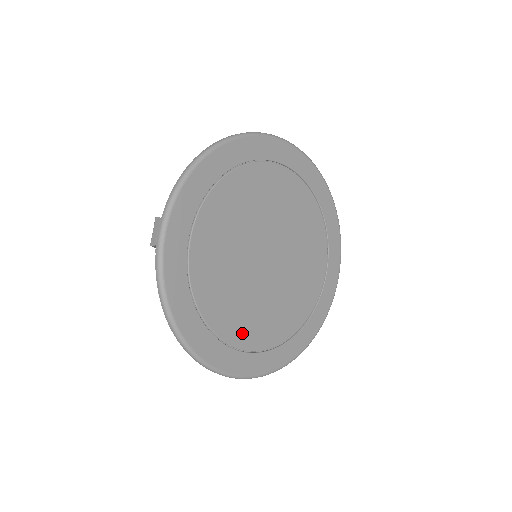
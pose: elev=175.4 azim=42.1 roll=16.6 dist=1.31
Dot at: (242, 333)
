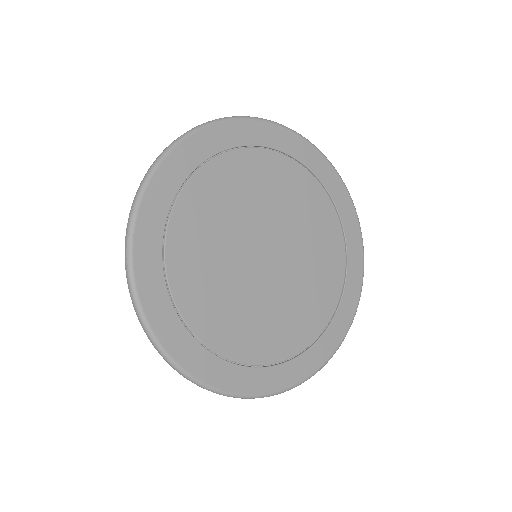
Dot at: (304, 331)
